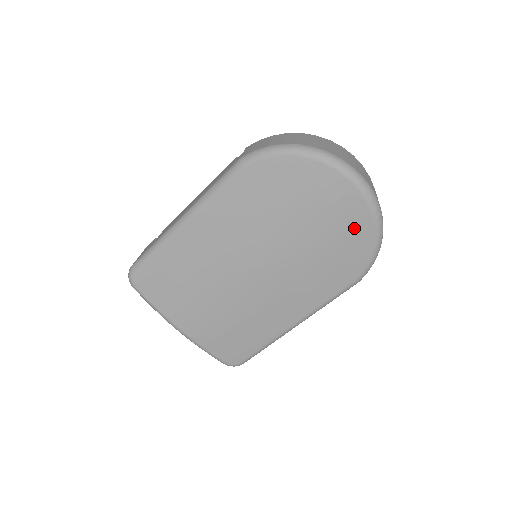
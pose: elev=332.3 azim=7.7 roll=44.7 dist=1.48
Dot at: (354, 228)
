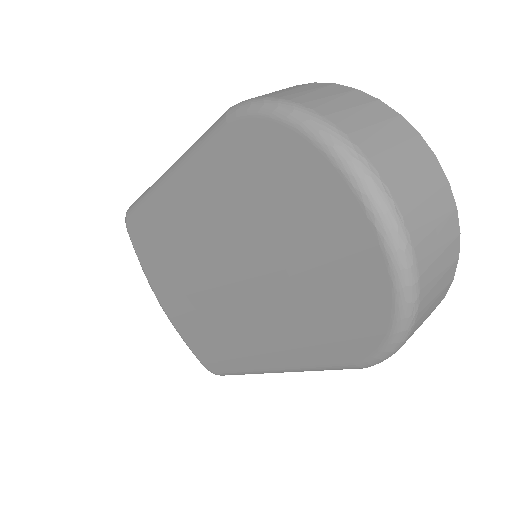
Dot at: (358, 287)
